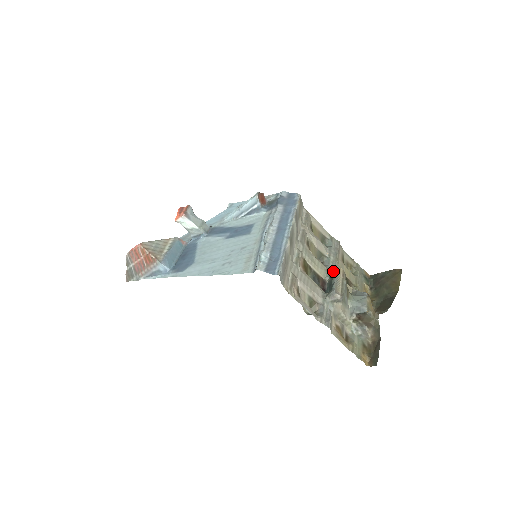
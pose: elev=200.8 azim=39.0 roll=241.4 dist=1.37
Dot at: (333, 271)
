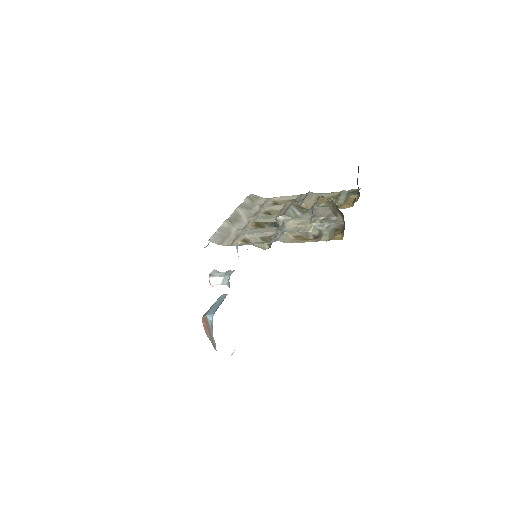
Dot at: occluded
